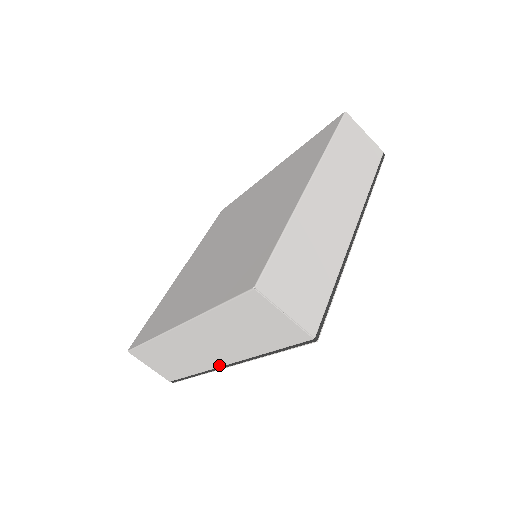
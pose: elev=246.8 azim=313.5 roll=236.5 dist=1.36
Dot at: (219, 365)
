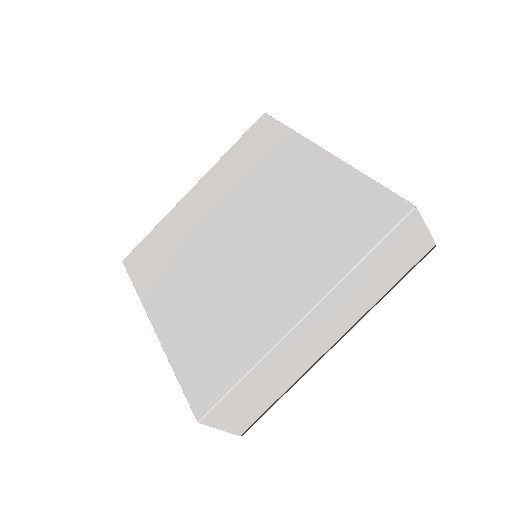
Dot at: occluded
